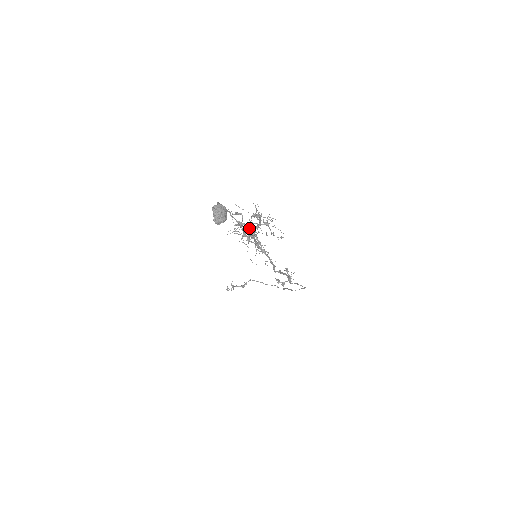
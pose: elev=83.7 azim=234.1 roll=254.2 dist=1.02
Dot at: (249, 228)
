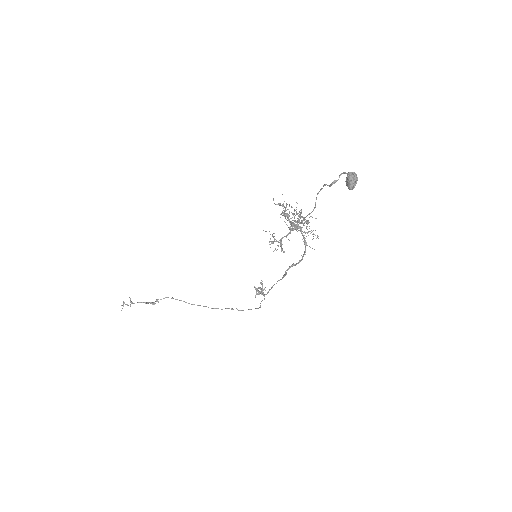
Dot at: occluded
